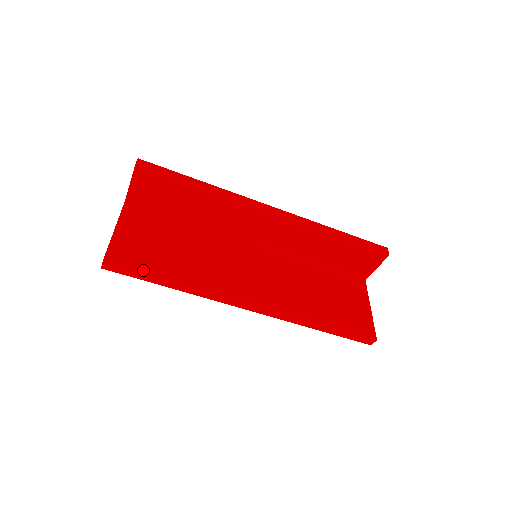
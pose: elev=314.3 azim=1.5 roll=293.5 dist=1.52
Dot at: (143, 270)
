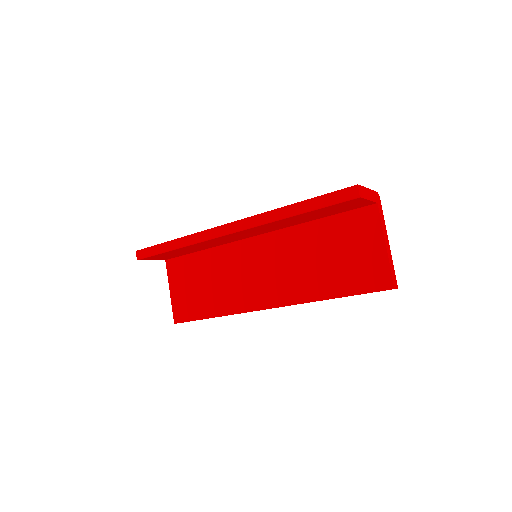
Dot at: (194, 319)
